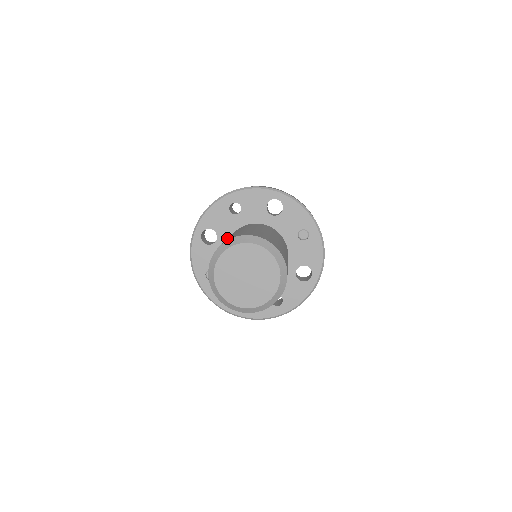
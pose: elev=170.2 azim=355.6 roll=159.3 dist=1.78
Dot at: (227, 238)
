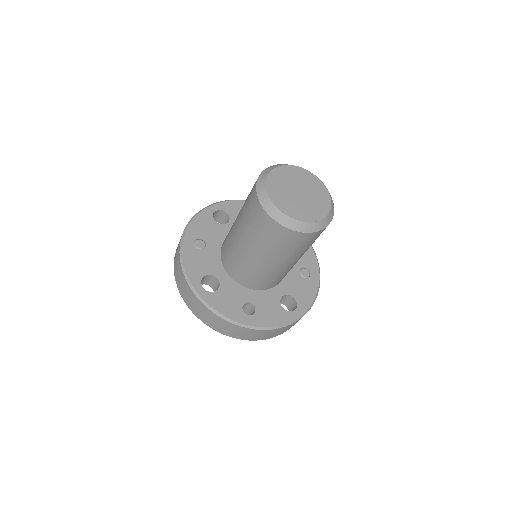
Dot at: occluded
